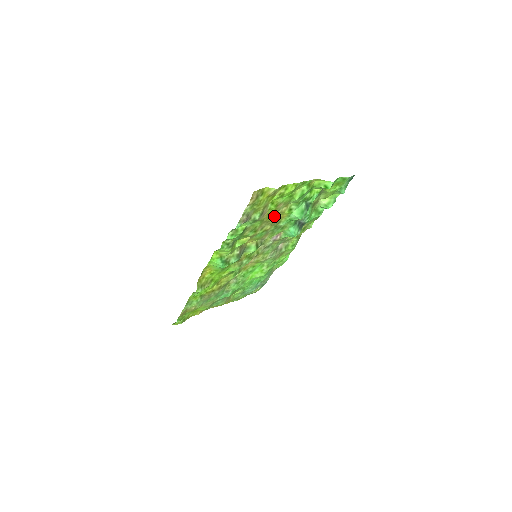
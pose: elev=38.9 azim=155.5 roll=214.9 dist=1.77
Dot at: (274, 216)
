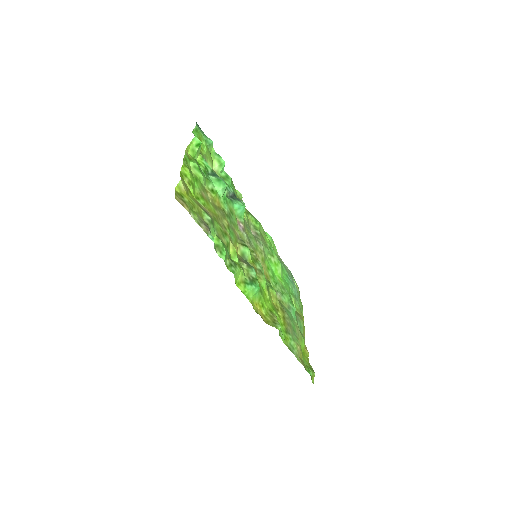
Dot at: (214, 209)
